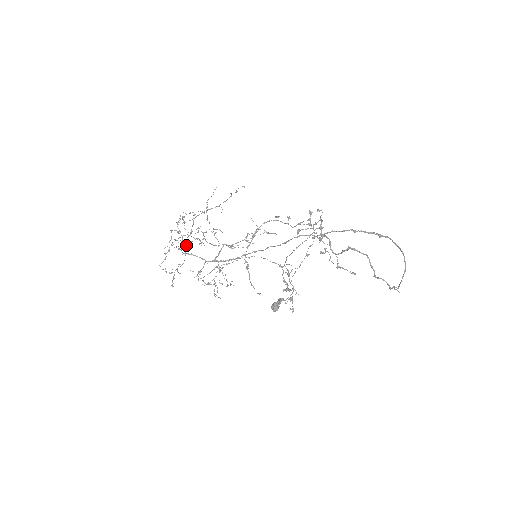
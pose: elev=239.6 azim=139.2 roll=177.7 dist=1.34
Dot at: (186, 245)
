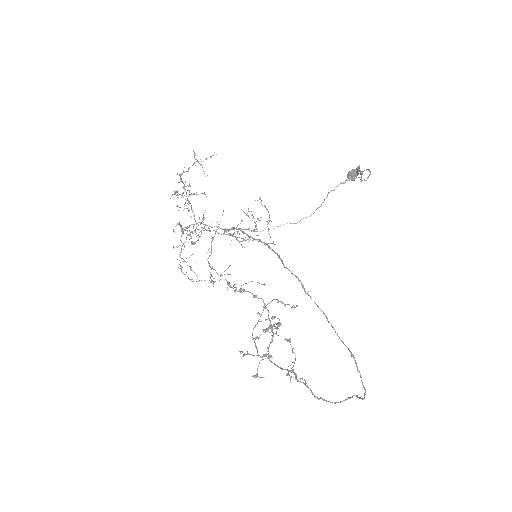
Dot at: (187, 228)
